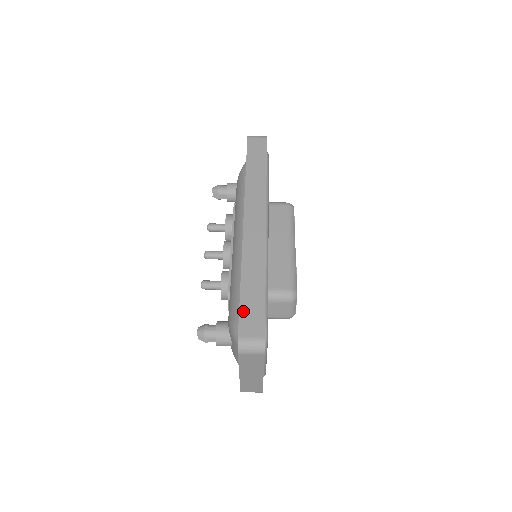
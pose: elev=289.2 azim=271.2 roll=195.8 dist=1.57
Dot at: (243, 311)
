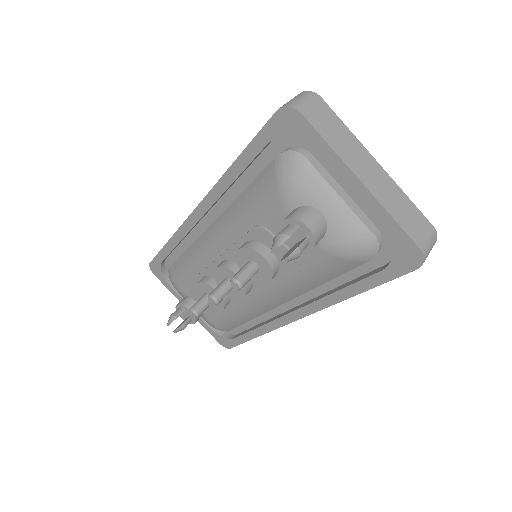
Dot at: (259, 133)
